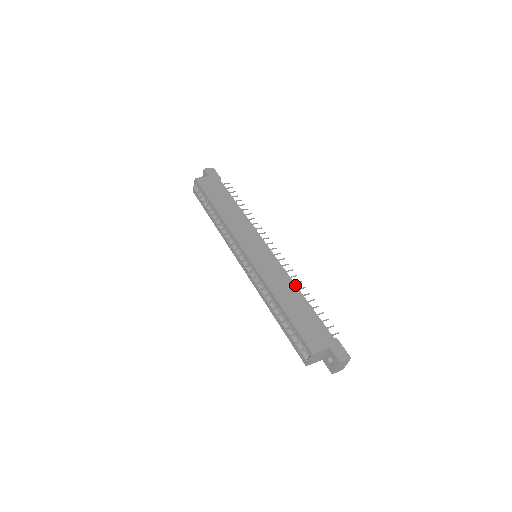
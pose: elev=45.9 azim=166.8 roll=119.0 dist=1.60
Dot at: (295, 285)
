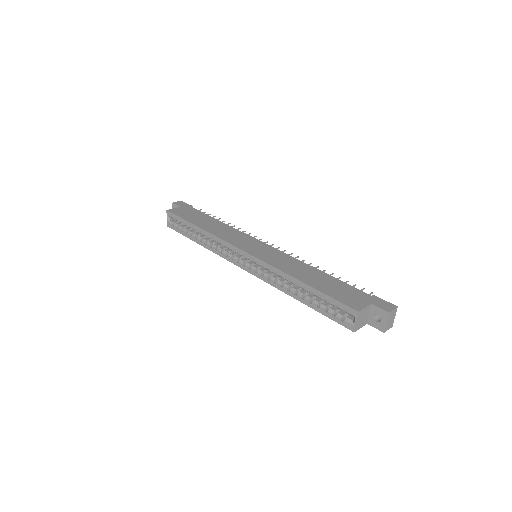
Dot at: (308, 265)
